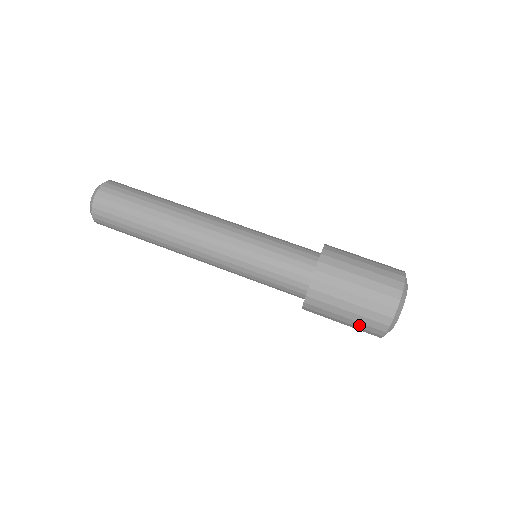
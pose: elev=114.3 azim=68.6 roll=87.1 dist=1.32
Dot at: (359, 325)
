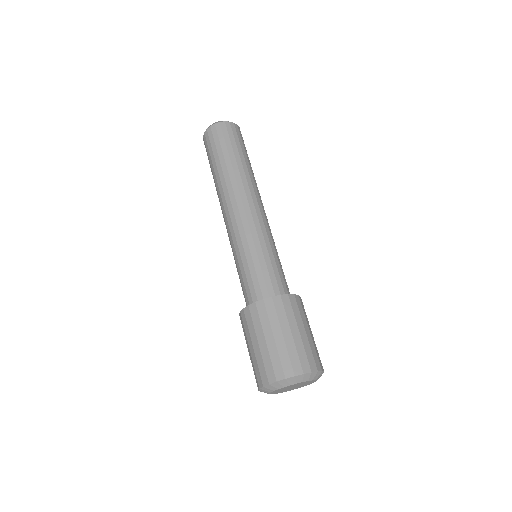
Dot at: (266, 357)
